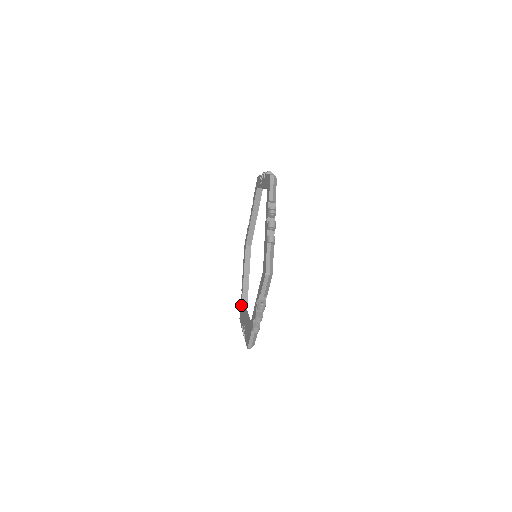
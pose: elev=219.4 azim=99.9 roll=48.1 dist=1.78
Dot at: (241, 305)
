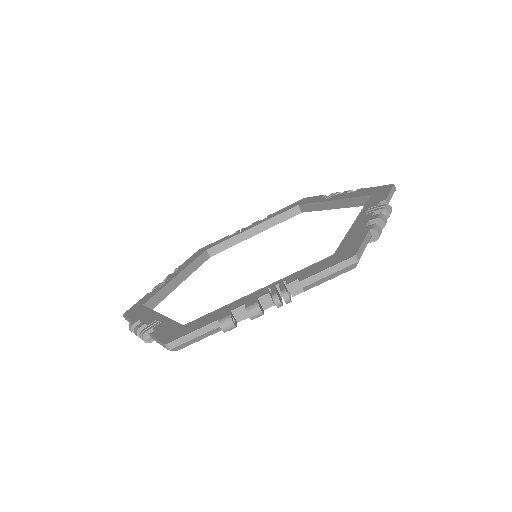
Dot at: (146, 300)
